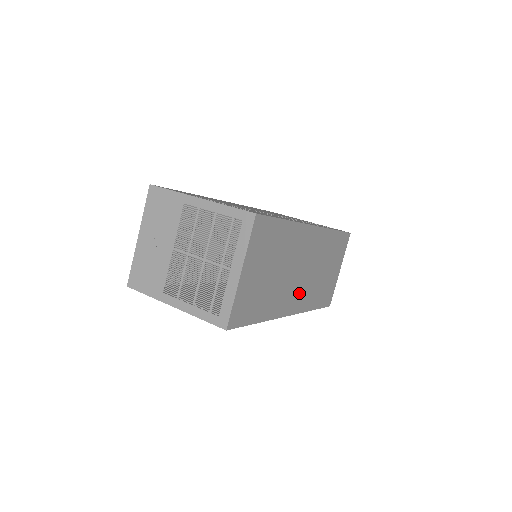
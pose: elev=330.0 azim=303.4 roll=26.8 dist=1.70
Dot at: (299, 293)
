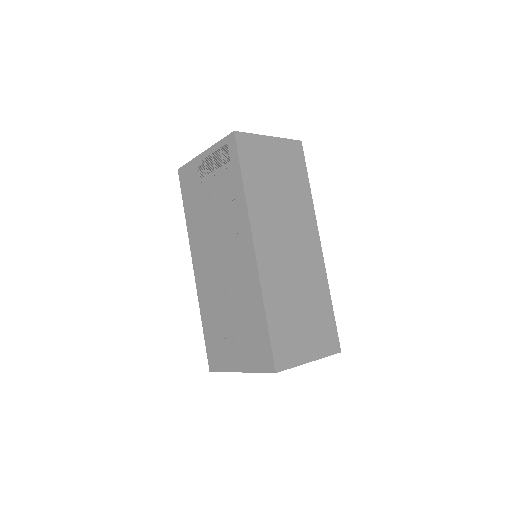
Dot at: (274, 256)
